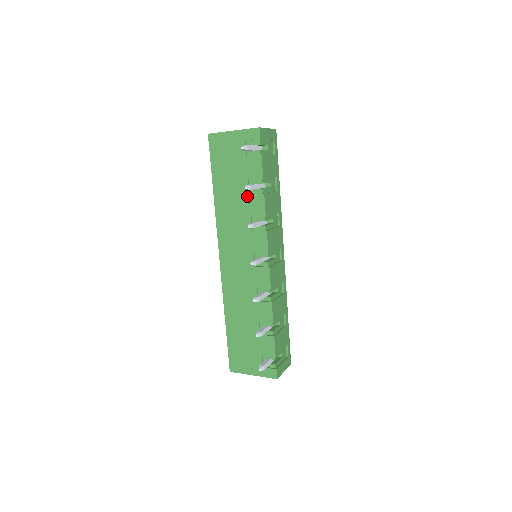
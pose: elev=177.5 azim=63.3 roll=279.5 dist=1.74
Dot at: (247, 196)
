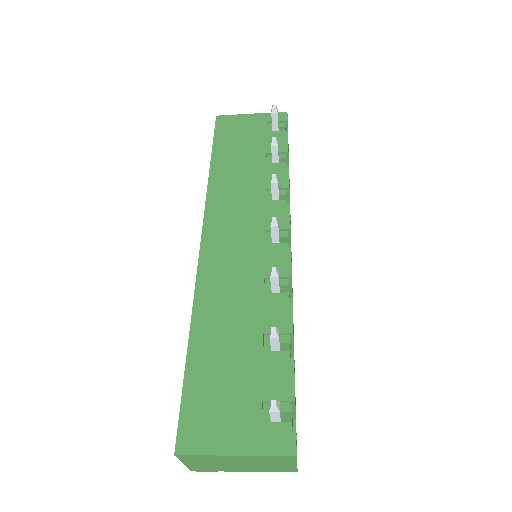
Dot at: (262, 168)
